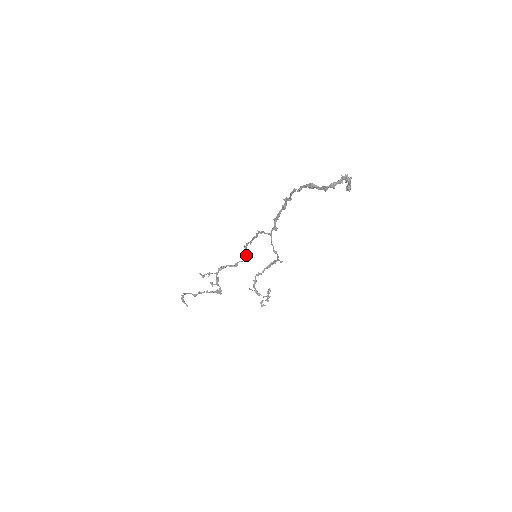
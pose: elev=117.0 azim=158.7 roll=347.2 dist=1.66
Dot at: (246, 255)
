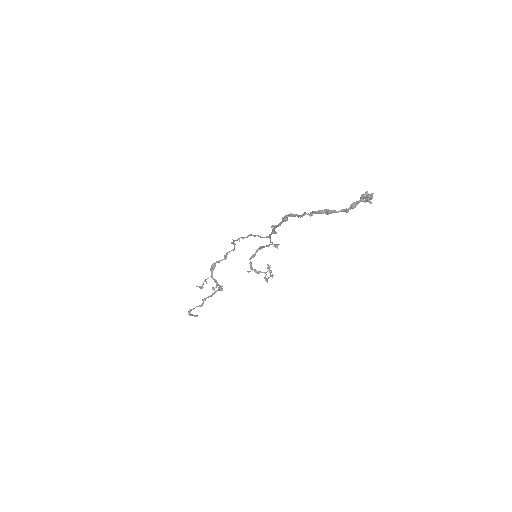
Dot at: (234, 248)
